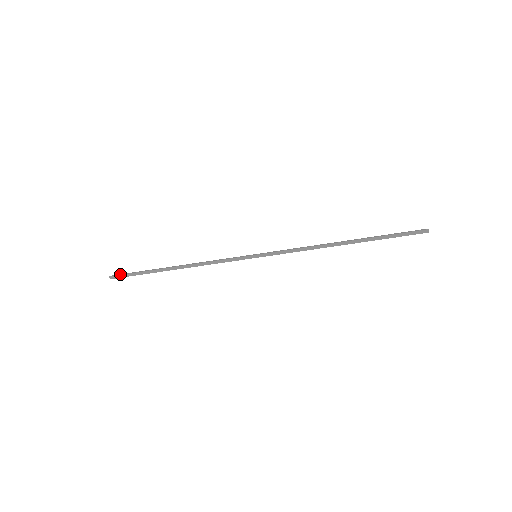
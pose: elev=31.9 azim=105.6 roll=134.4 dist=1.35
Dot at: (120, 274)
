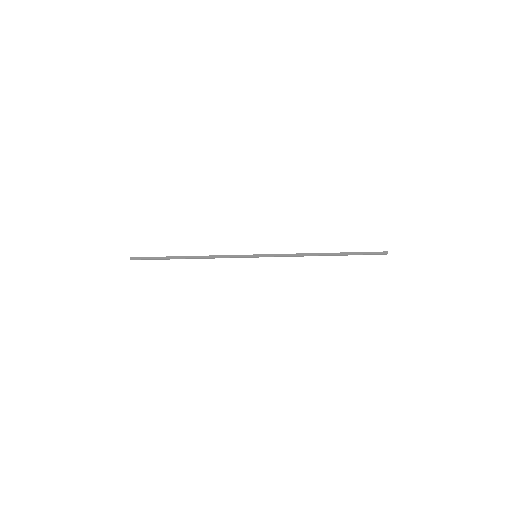
Dot at: (139, 258)
